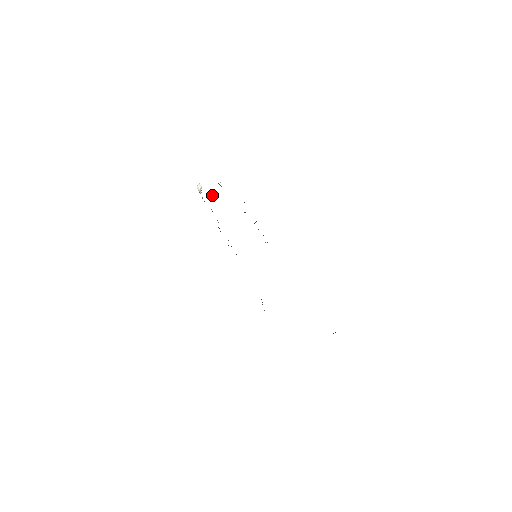
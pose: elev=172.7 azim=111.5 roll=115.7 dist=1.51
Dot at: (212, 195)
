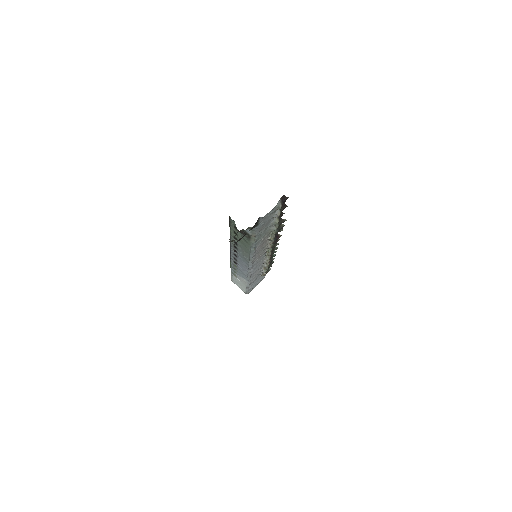
Dot at: occluded
